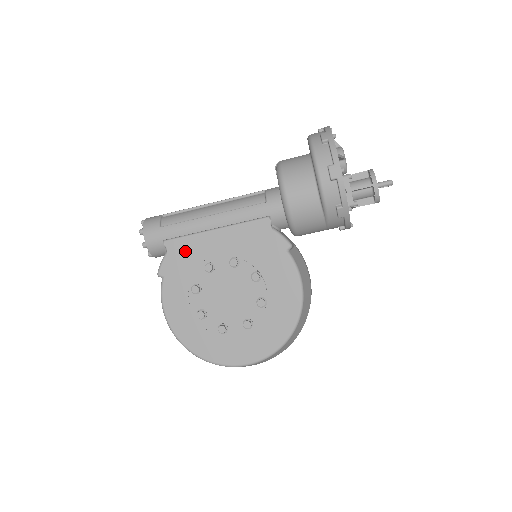
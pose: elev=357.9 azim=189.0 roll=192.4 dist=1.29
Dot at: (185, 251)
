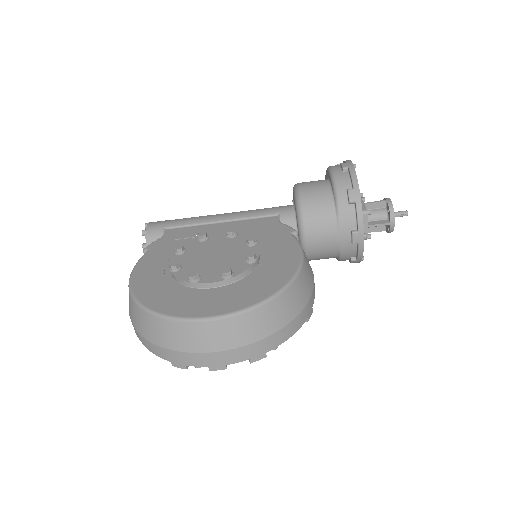
Dot at: (183, 234)
